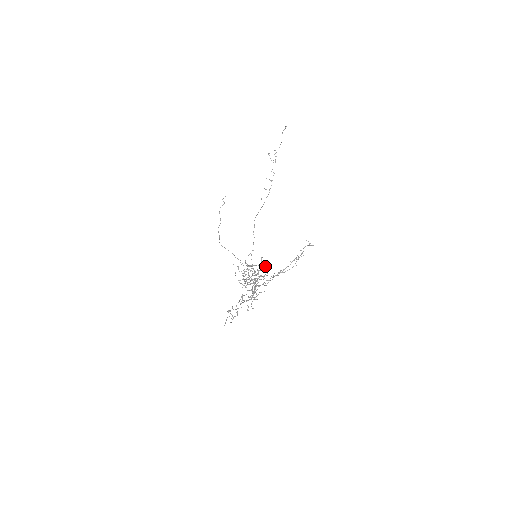
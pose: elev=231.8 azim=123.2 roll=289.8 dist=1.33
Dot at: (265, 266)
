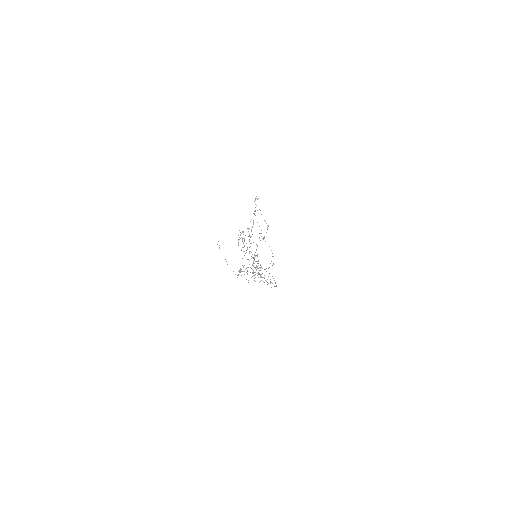
Dot at: occluded
